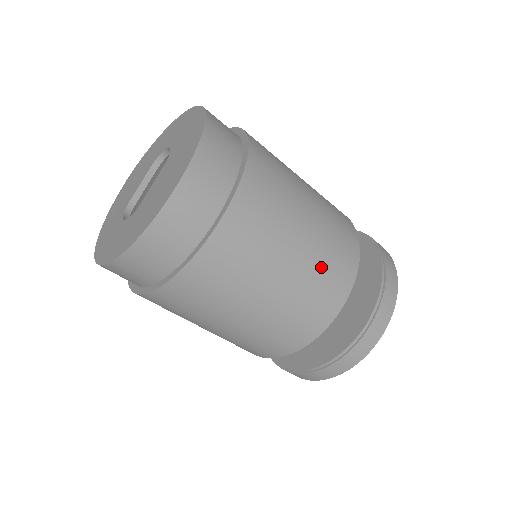
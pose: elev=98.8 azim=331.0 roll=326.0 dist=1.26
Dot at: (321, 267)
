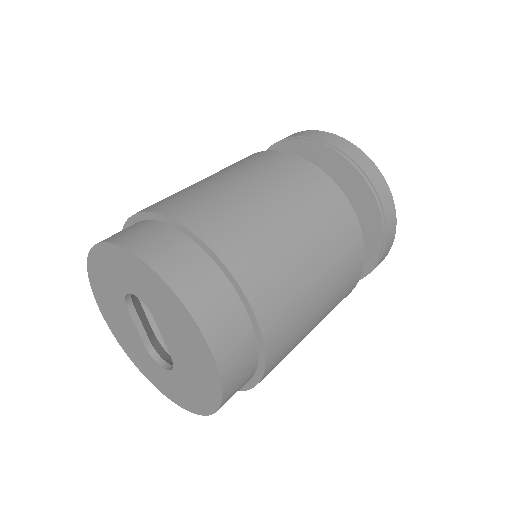
Dot at: (335, 249)
